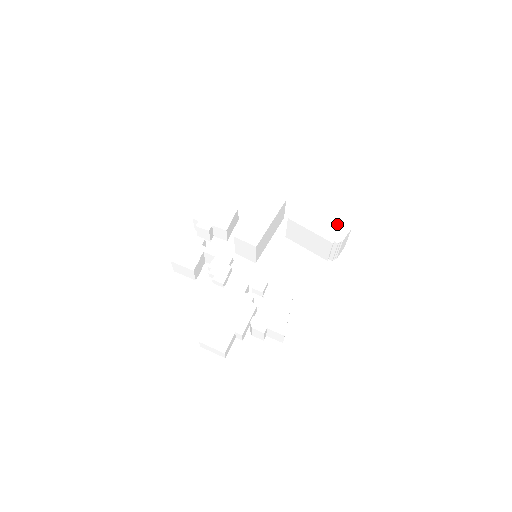
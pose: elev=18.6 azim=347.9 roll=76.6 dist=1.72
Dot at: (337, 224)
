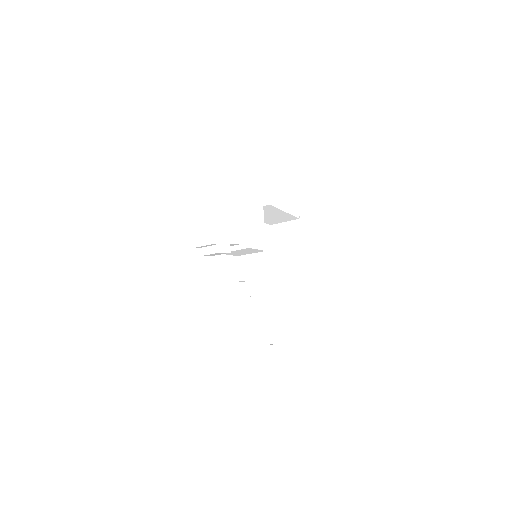
Dot at: (295, 196)
